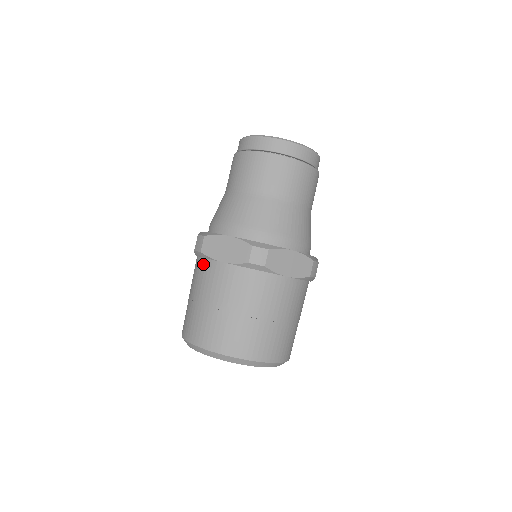
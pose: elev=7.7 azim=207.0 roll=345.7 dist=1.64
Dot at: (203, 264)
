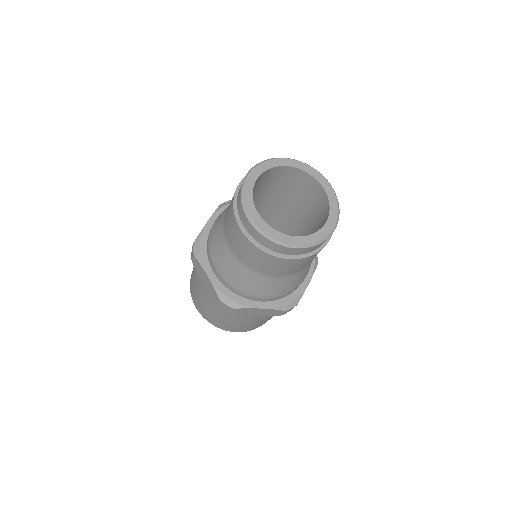
Dot at: occluded
